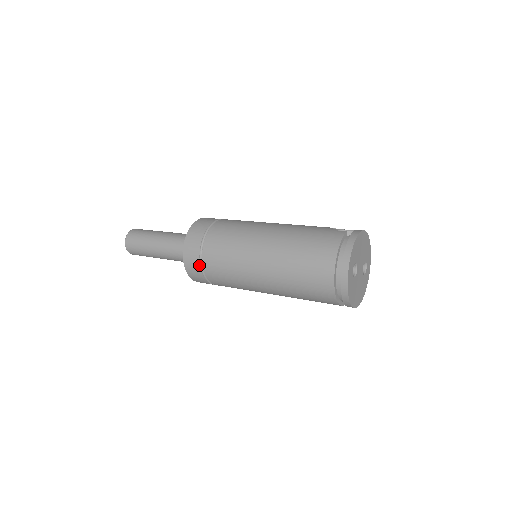
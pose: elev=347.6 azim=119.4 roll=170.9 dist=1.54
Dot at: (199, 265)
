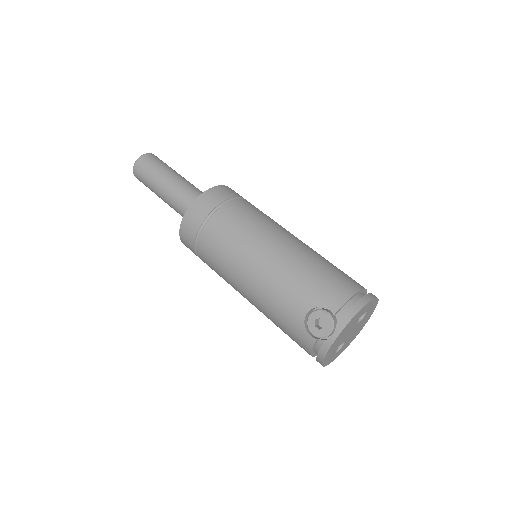
Dot at: occluded
